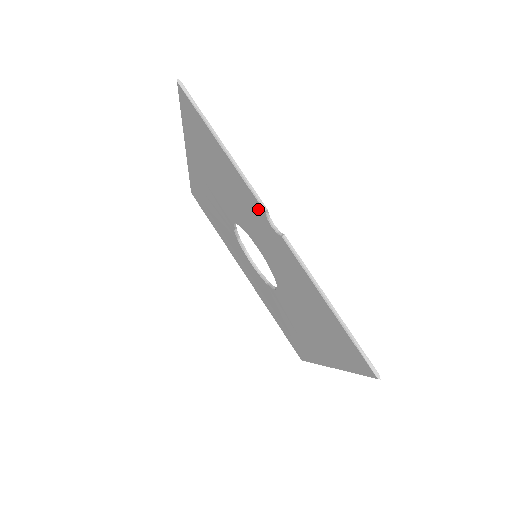
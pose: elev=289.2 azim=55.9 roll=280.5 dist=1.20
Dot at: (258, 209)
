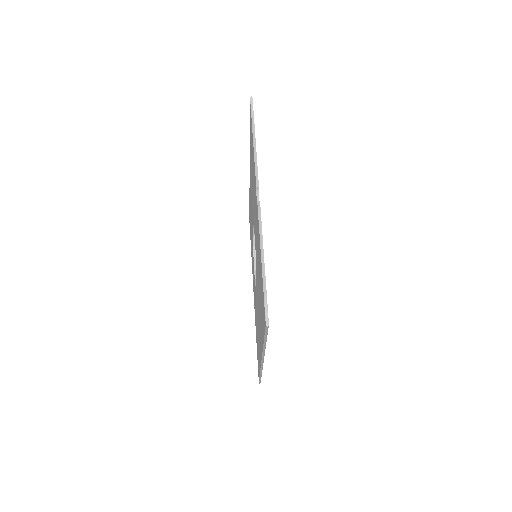
Dot at: occluded
